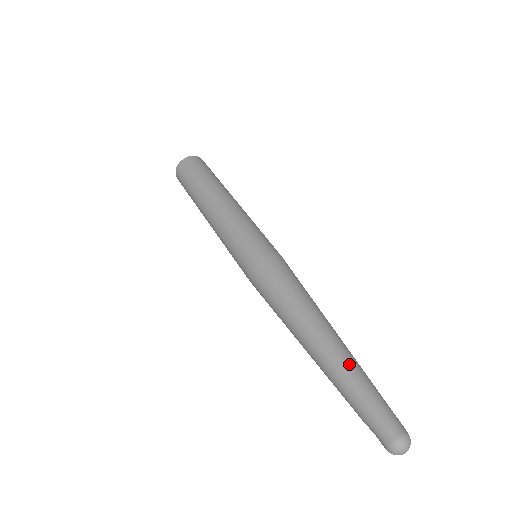
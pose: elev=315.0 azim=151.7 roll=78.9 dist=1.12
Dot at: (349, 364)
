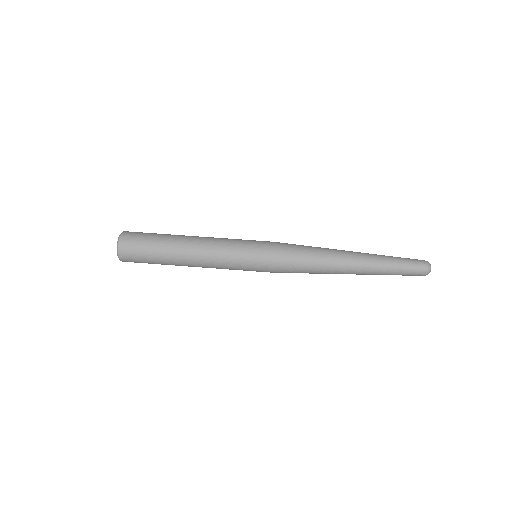
Dot at: (377, 269)
